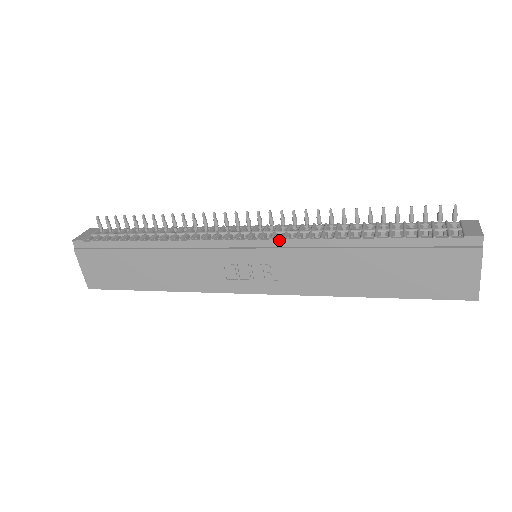
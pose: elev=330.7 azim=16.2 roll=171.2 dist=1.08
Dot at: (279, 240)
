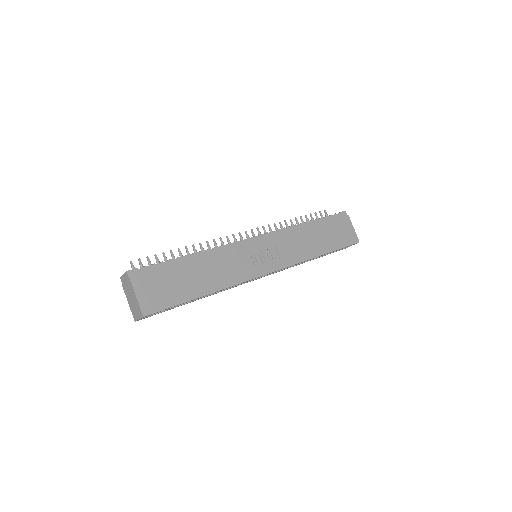
Dot at: (272, 232)
